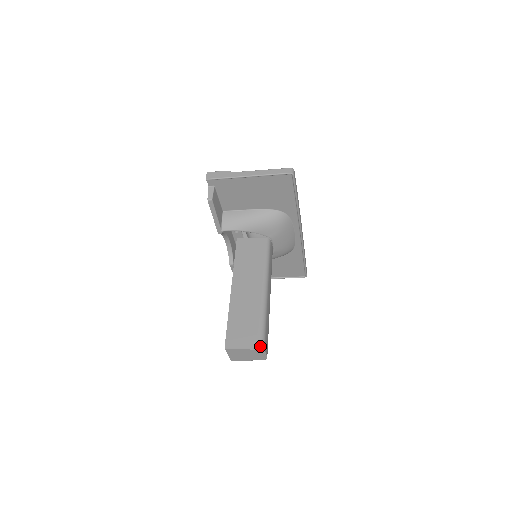
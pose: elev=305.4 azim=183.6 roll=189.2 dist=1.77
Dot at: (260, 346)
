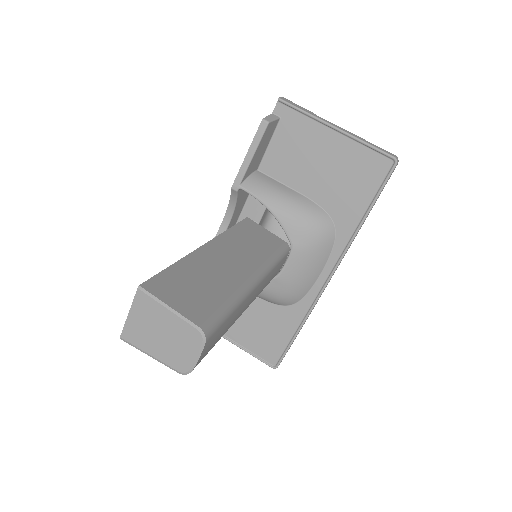
Dot at: (205, 326)
